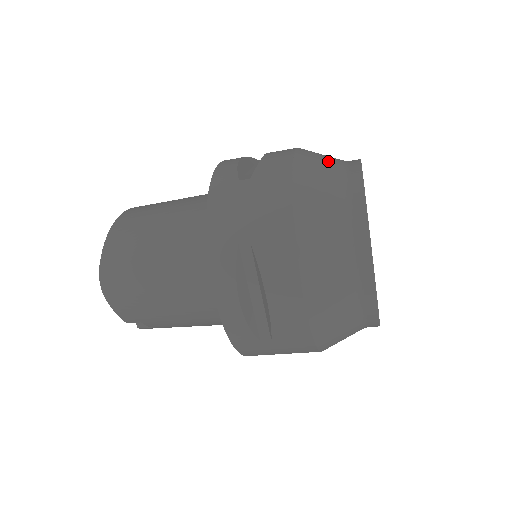
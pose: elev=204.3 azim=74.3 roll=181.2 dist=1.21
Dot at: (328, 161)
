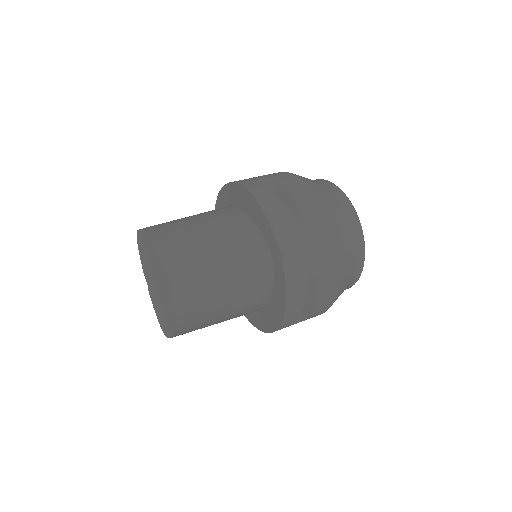
Dot at: occluded
